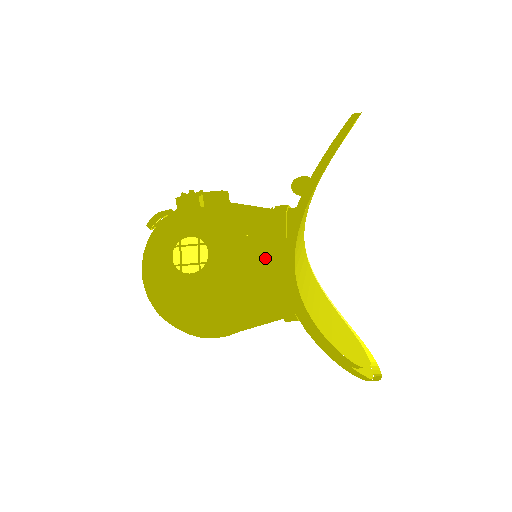
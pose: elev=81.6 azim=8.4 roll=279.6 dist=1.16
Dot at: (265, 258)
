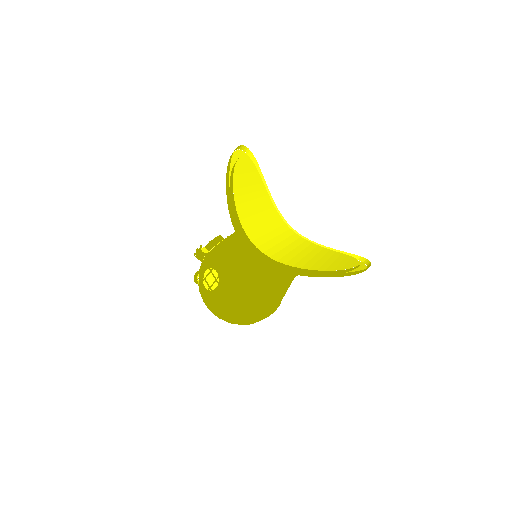
Dot at: (245, 253)
